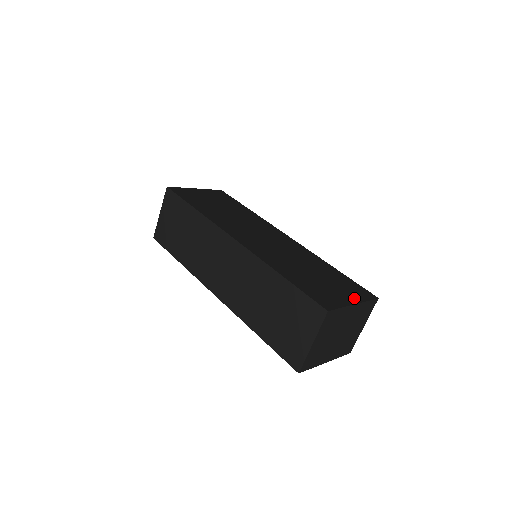
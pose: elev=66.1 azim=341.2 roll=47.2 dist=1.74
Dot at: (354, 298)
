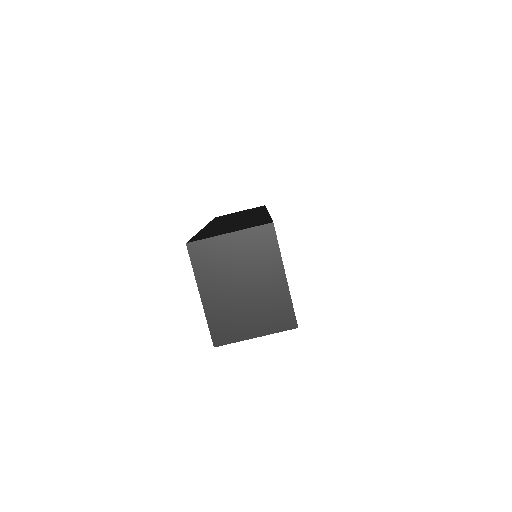
Dot at: occluded
